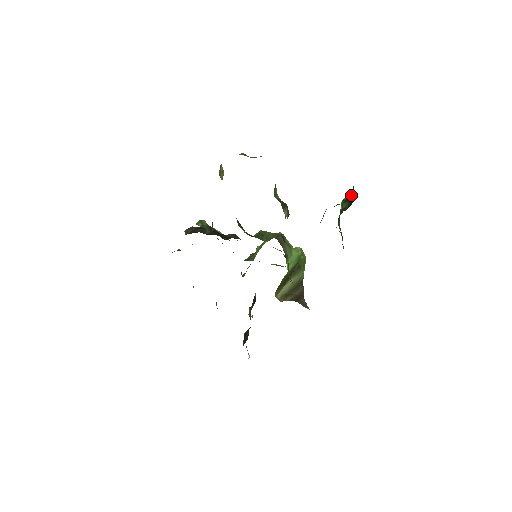
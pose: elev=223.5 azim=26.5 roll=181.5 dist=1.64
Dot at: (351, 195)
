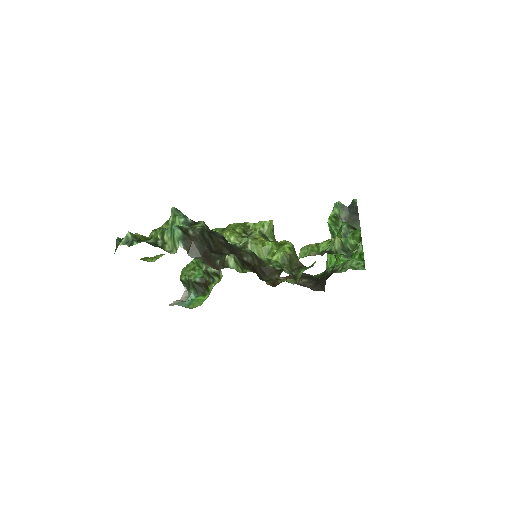
Dot at: (351, 206)
